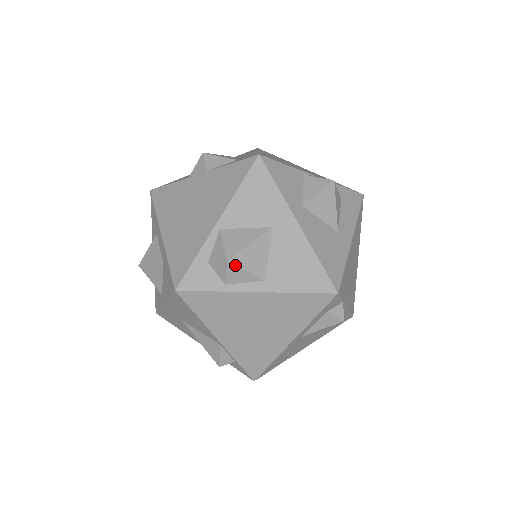
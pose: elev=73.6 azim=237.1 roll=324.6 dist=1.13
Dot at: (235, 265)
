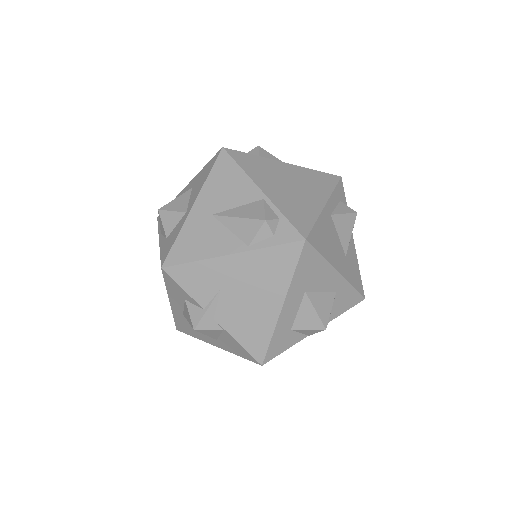
Dot at: (264, 150)
